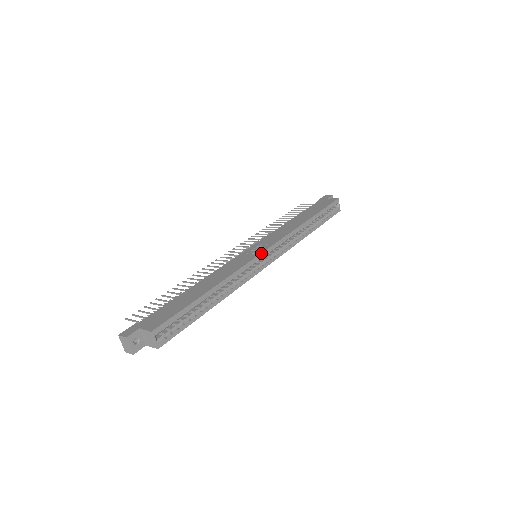
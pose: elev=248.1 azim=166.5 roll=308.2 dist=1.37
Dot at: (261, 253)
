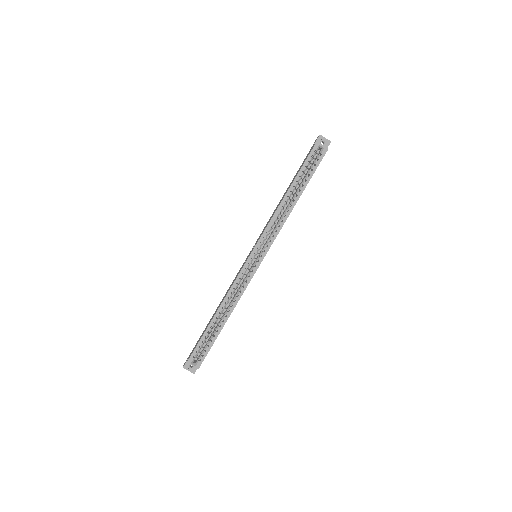
Dot at: (247, 260)
